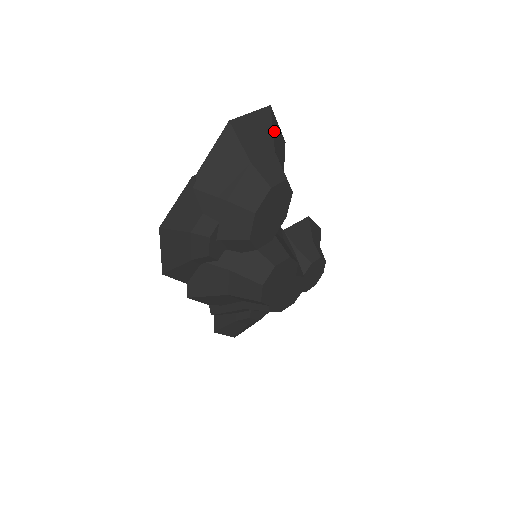
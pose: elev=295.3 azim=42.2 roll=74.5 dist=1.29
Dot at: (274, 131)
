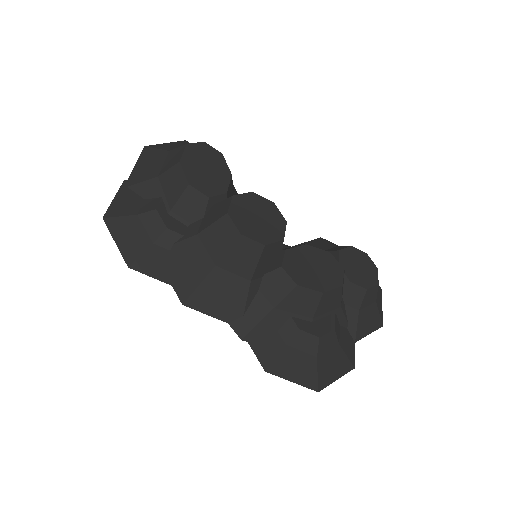
Dot at: occluded
